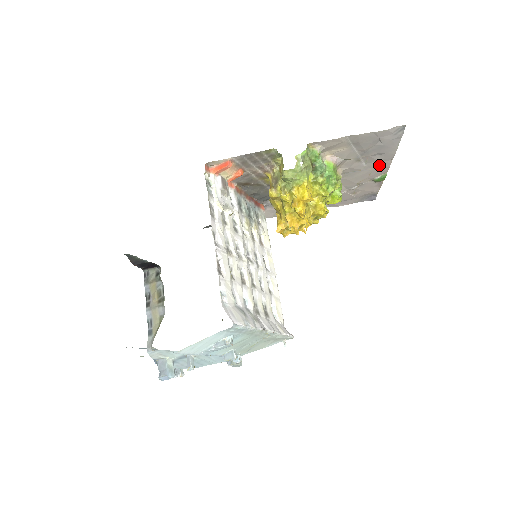
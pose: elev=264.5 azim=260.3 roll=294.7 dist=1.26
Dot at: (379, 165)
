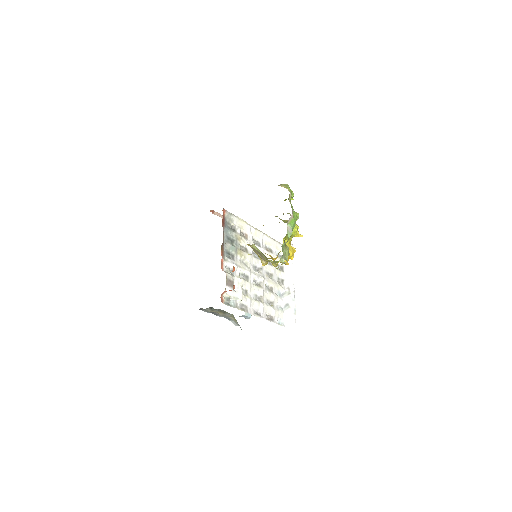
Dot at: occluded
